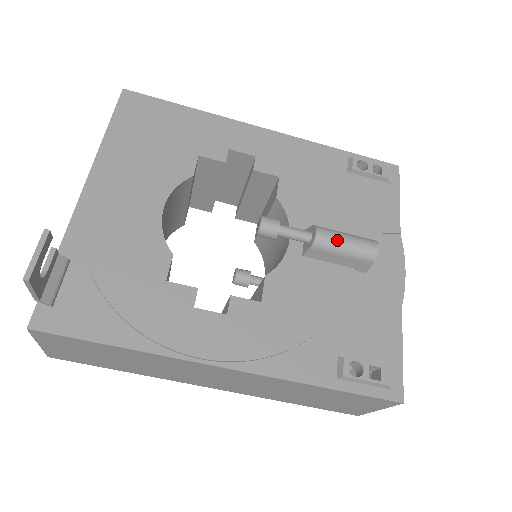
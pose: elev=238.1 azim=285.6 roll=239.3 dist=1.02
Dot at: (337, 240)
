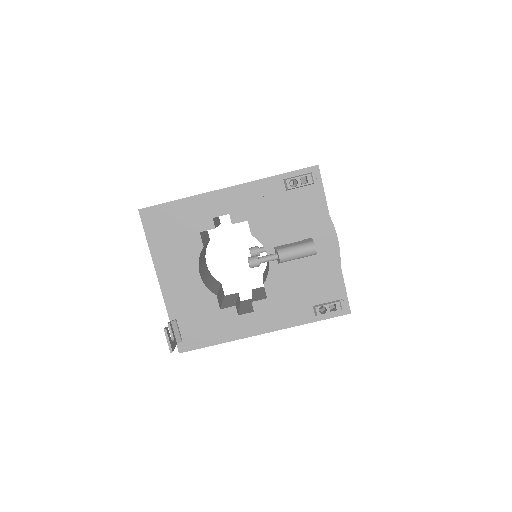
Dot at: (291, 256)
